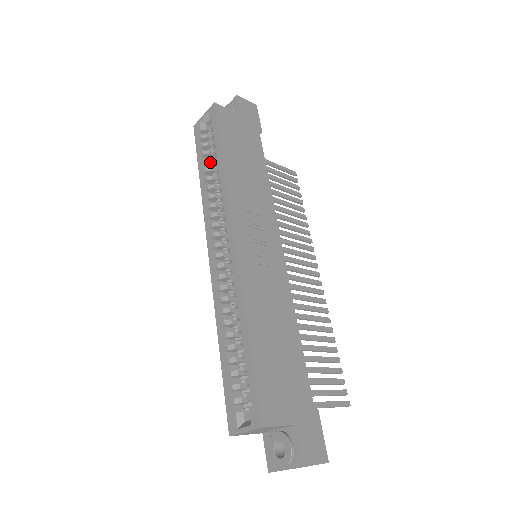
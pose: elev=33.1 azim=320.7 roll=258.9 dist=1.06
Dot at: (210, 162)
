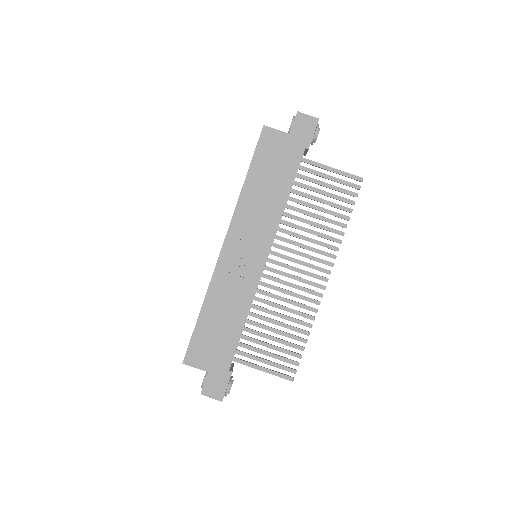
Dot at: occluded
